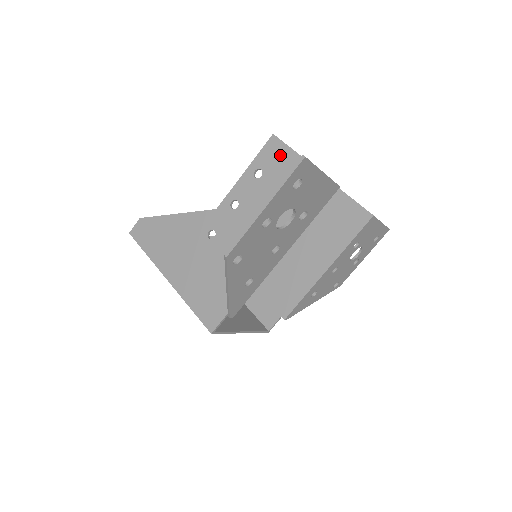
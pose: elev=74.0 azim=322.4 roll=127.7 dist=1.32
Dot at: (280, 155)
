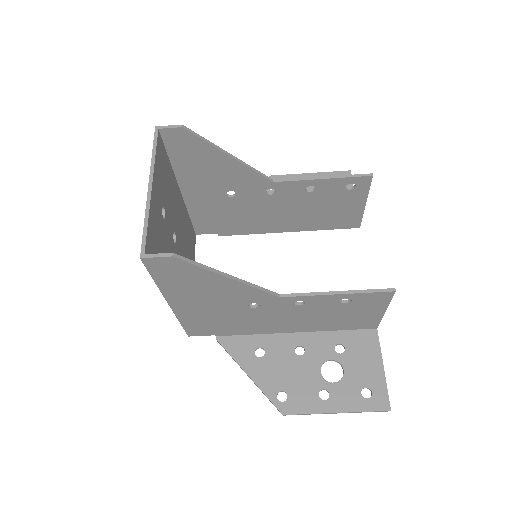
Dot at: (377, 303)
